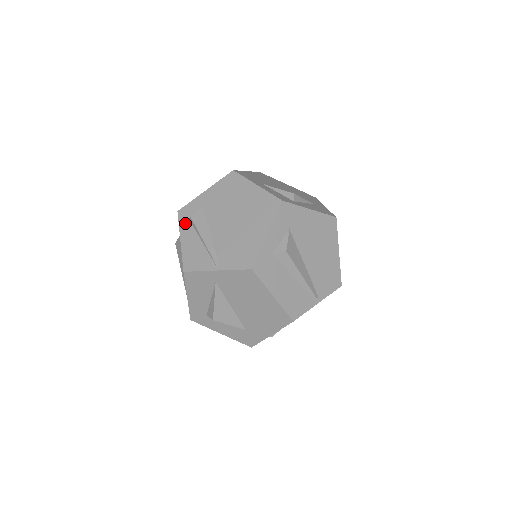
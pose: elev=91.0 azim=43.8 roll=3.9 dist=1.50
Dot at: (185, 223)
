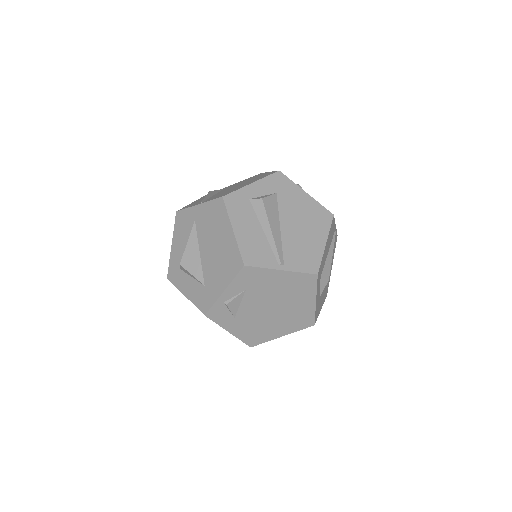
Dot at: occluded
